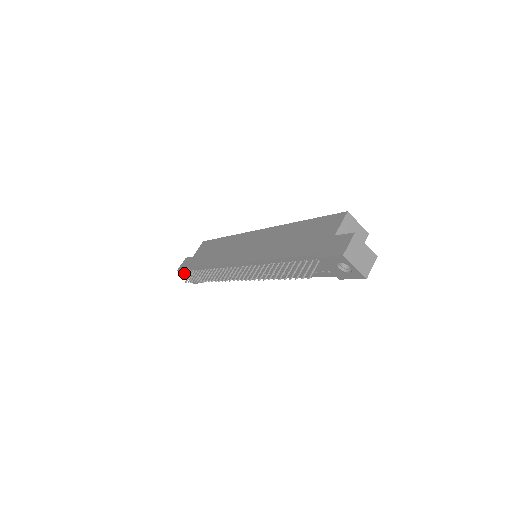
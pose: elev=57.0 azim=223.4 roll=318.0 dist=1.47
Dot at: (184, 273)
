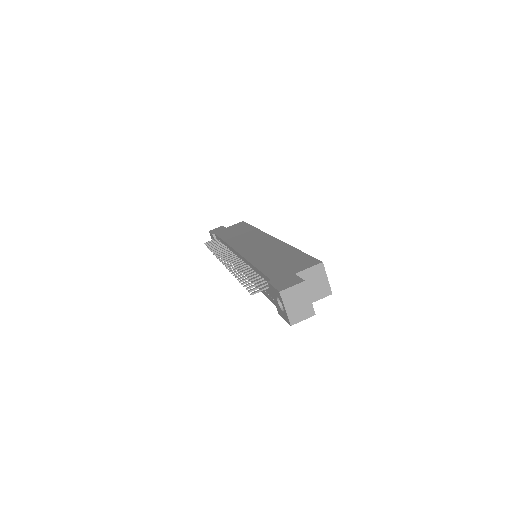
Dot at: occluded
